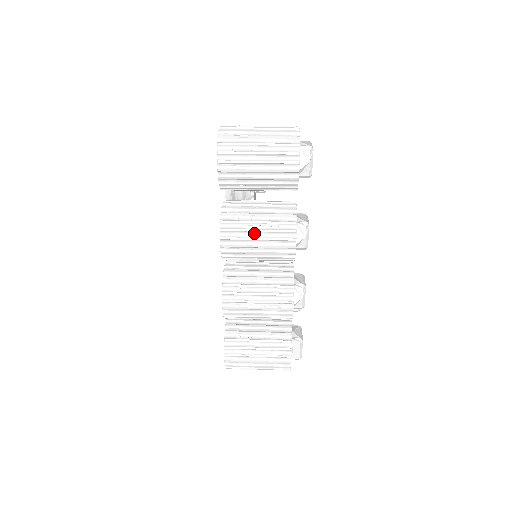
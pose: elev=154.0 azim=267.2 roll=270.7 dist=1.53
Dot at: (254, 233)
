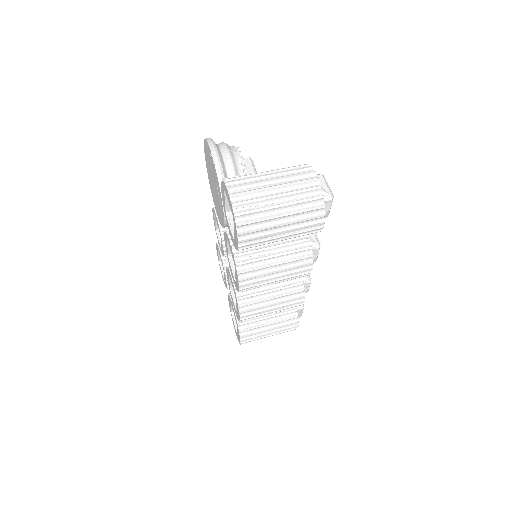
Dot at: (272, 273)
